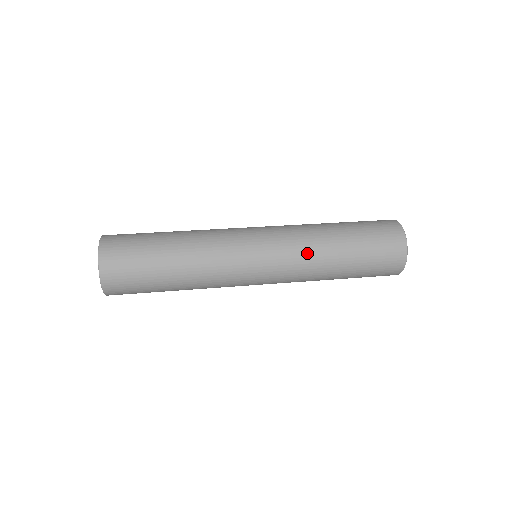
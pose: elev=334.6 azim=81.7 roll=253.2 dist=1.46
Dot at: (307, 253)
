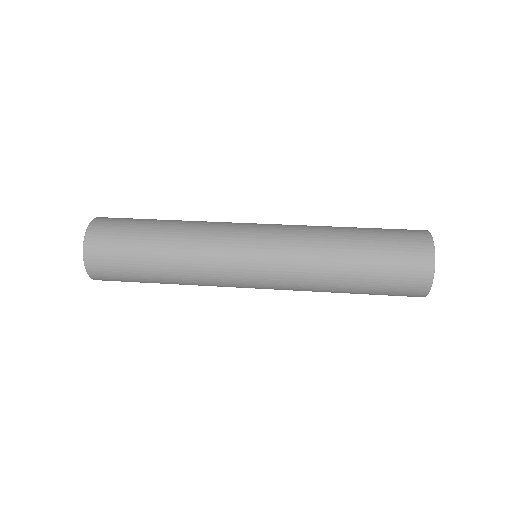
Dot at: (308, 257)
